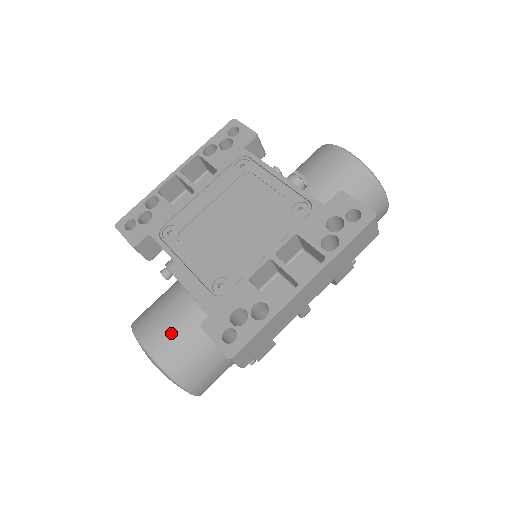
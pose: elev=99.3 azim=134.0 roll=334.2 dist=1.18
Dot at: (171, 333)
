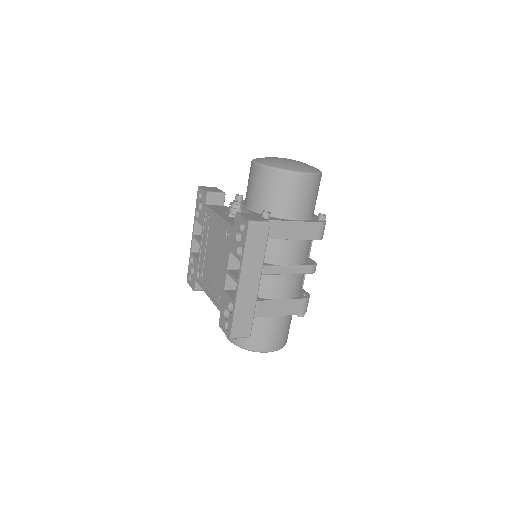
Dot at: occluded
